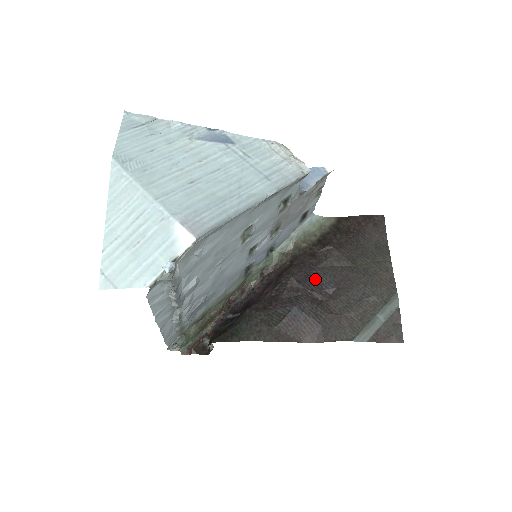
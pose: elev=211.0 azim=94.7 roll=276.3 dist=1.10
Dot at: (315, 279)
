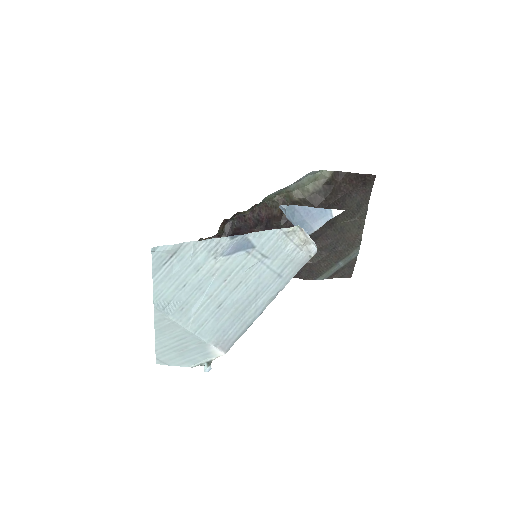
Dot at: occluded
